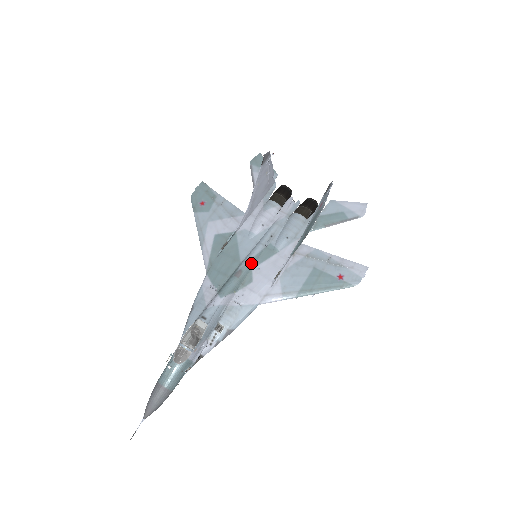
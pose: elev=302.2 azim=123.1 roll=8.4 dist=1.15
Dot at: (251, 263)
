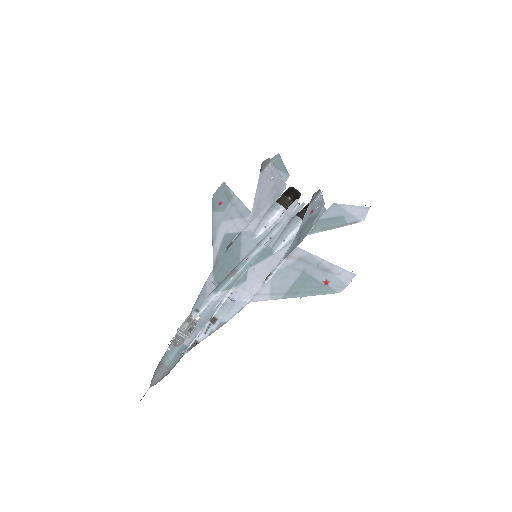
Dot at: (247, 263)
